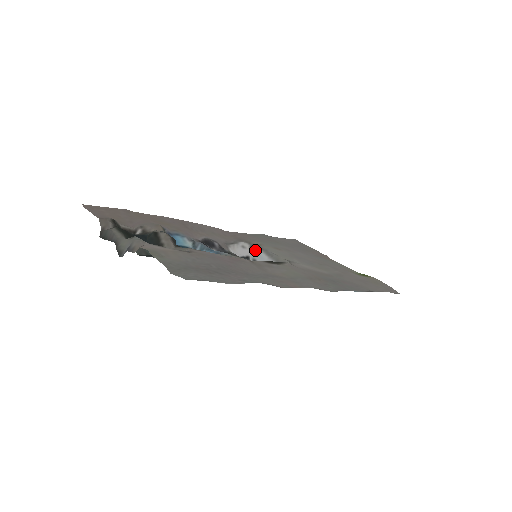
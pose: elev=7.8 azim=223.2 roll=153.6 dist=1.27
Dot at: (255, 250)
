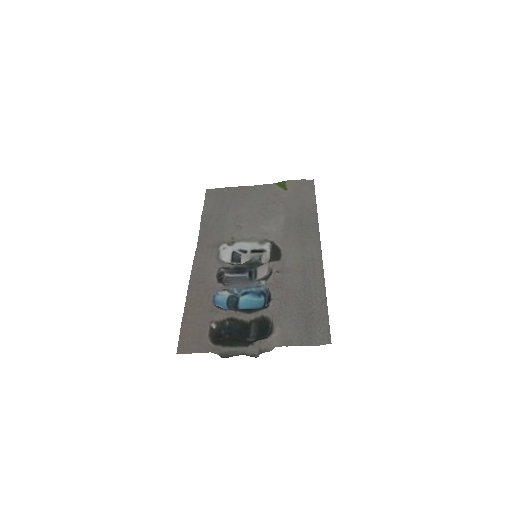
Dot at: (235, 245)
